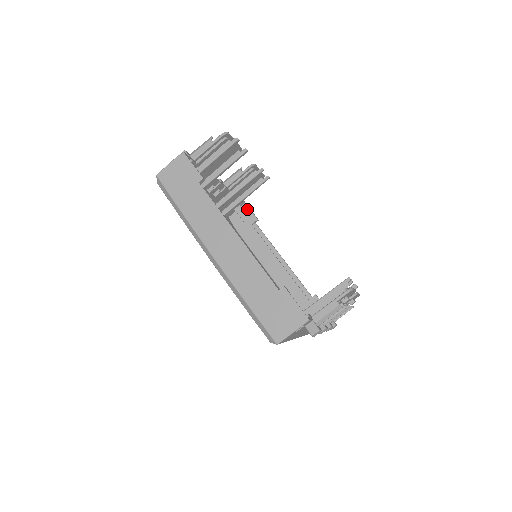
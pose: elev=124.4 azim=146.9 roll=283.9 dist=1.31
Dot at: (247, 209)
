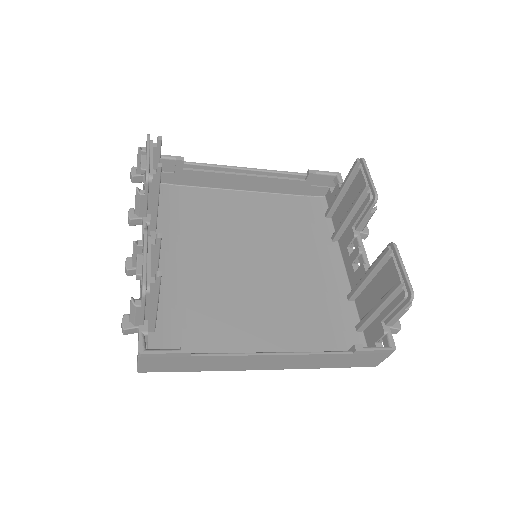
Dot at: (160, 160)
